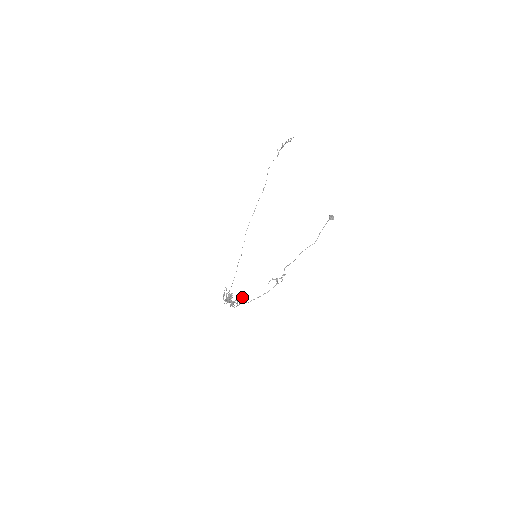
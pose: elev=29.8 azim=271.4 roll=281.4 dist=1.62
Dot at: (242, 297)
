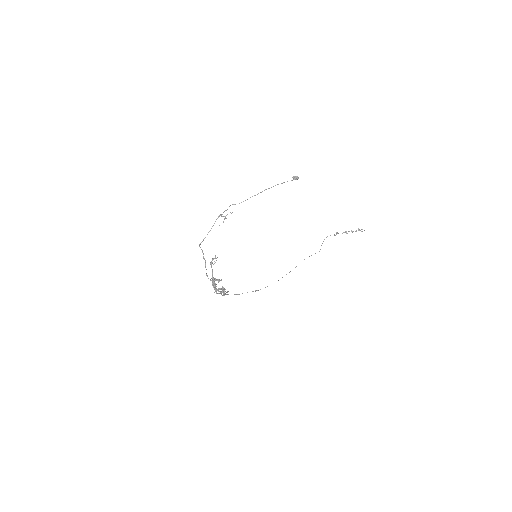
Dot at: (212, 262)
